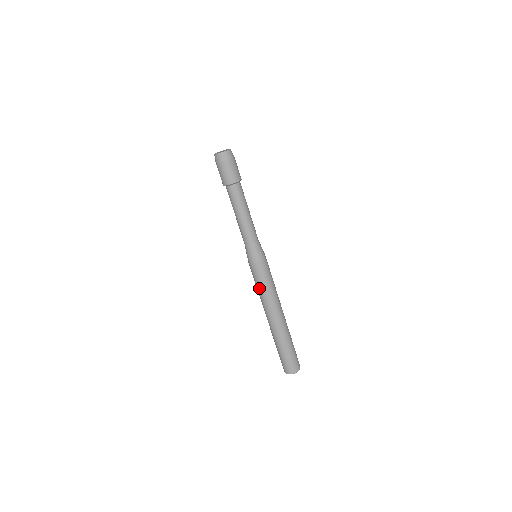
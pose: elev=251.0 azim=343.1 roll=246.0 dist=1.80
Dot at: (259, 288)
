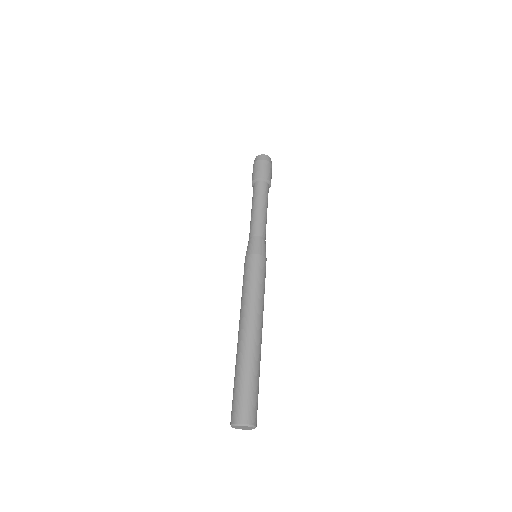
Dot at: (242, 288)
